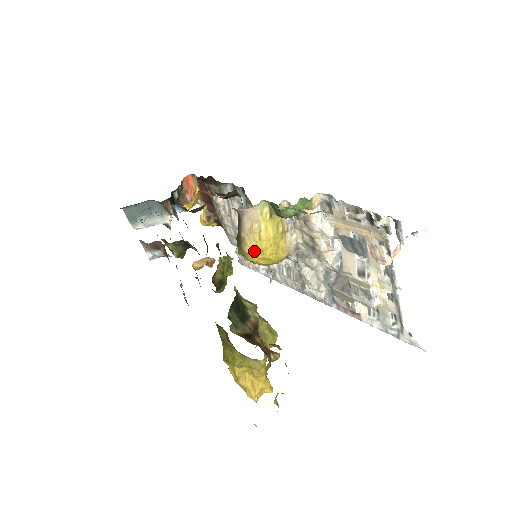
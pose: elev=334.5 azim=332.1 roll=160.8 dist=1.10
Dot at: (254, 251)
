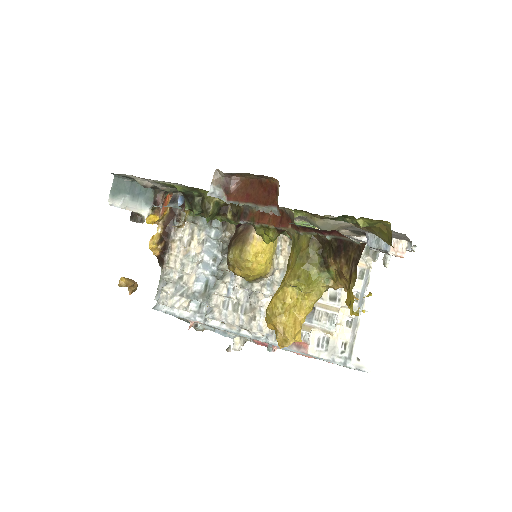
Dot at: (257, 250)
